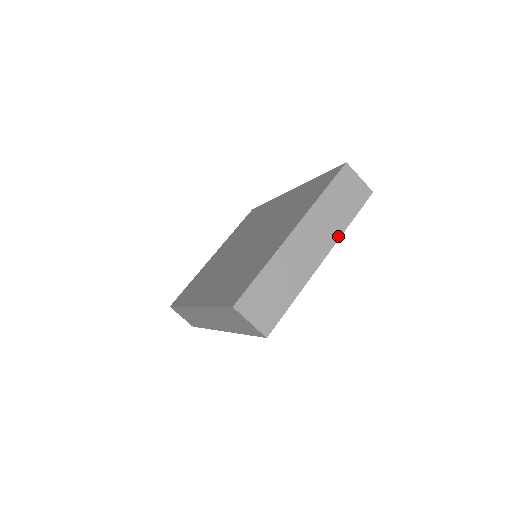
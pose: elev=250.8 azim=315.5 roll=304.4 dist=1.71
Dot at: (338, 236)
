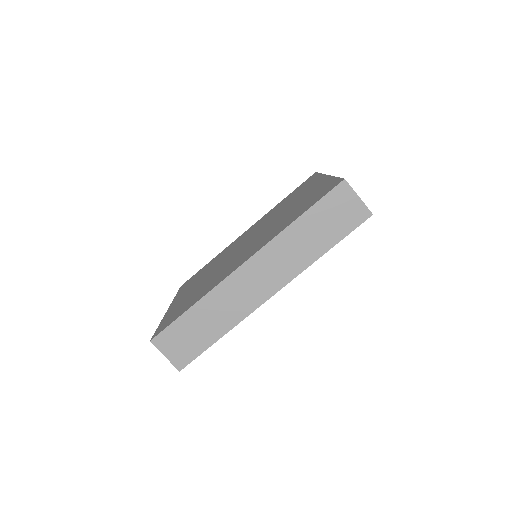
Dot at: occluded
